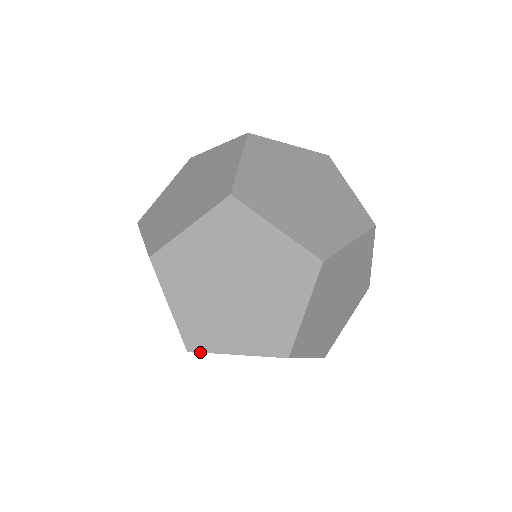
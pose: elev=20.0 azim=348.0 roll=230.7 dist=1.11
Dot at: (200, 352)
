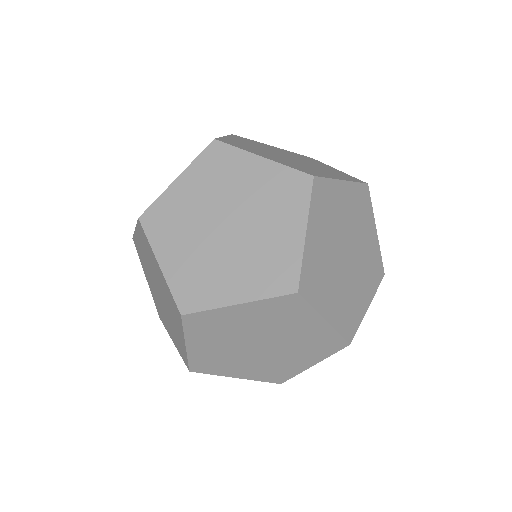
Dot at: occluded
